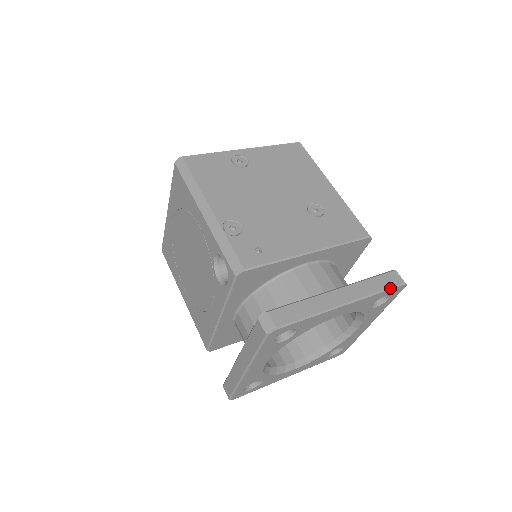
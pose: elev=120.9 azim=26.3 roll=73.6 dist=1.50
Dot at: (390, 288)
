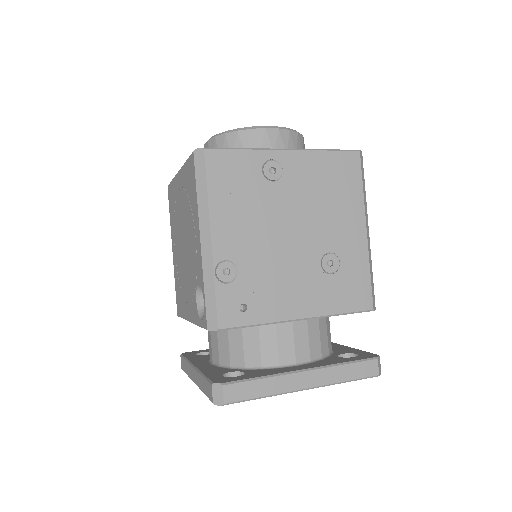
Dot at: (360, 379)
